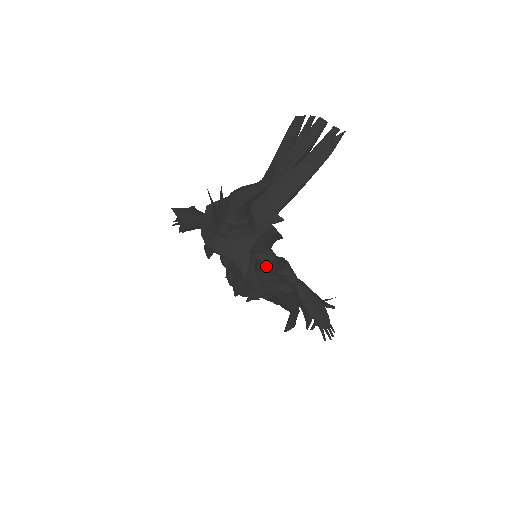
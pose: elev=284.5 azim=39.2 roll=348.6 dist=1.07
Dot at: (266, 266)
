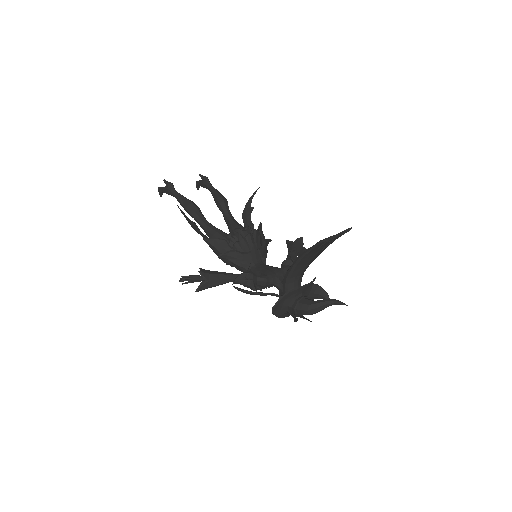
Dot at: (264, 255)
